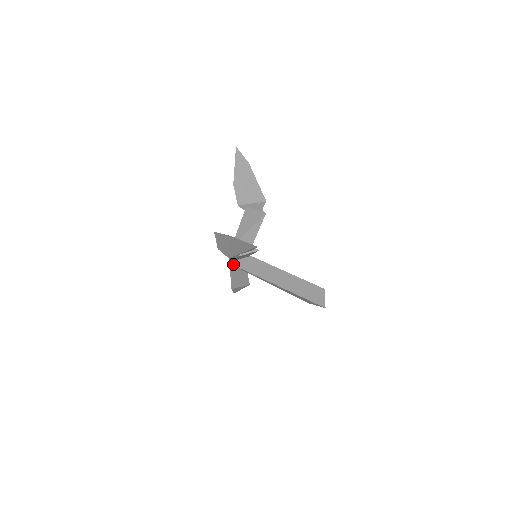
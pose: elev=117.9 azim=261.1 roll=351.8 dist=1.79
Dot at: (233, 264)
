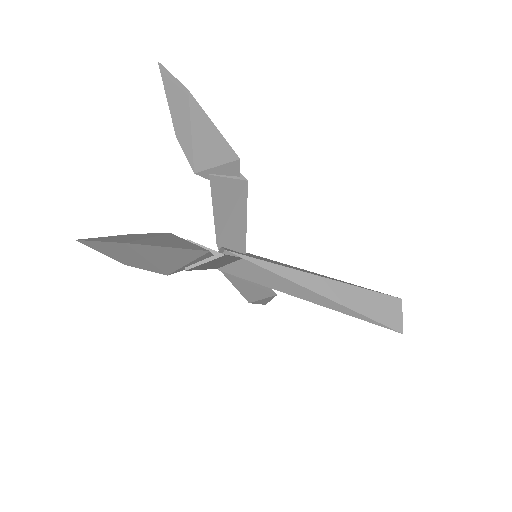
Dot at: (224, 271)
